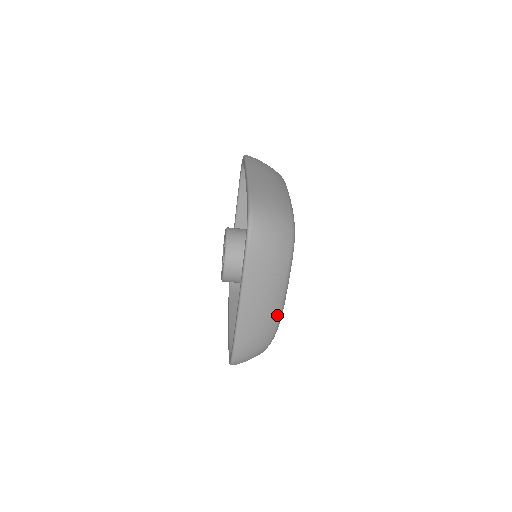
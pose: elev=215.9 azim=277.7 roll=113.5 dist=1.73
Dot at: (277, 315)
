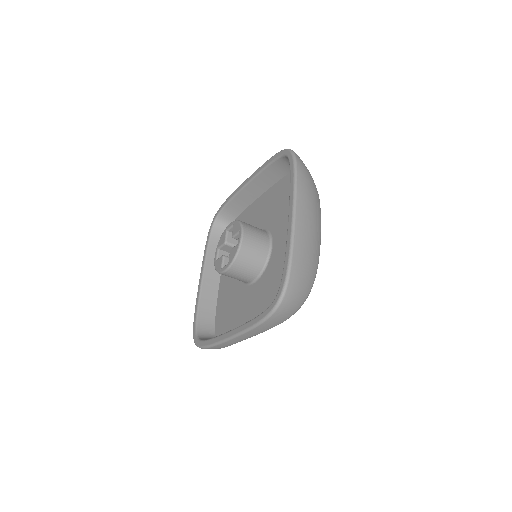
Dot at: (319, 242)
